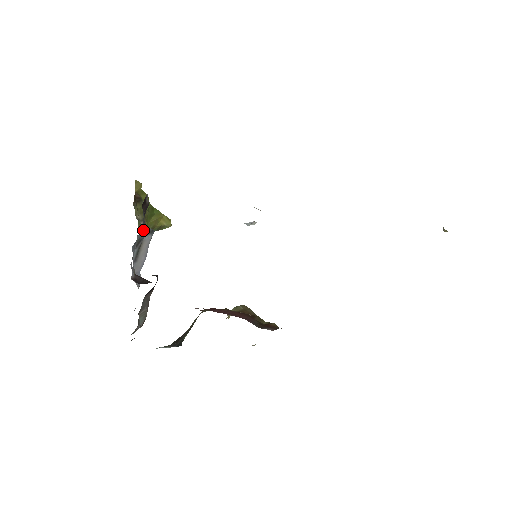
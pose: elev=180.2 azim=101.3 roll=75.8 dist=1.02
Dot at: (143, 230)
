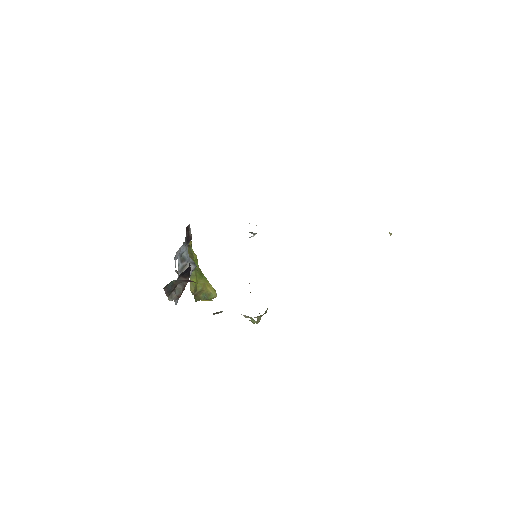
Dot at: (186, 250)
